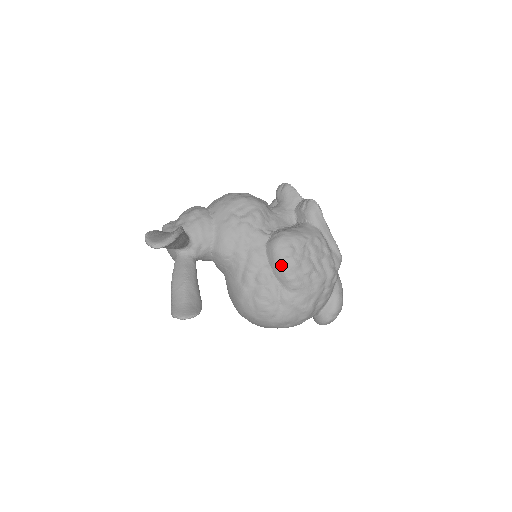
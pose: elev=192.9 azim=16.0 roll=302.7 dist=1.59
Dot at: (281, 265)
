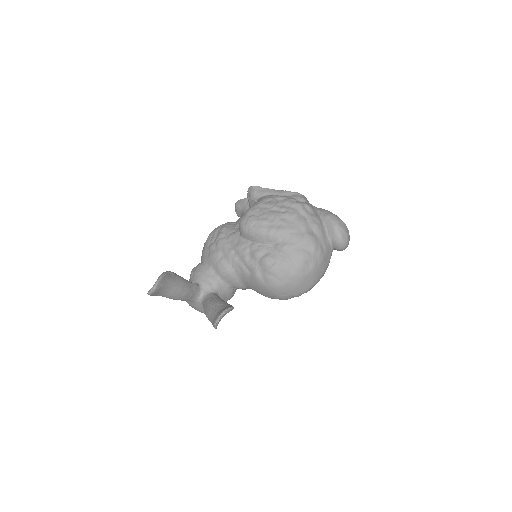
Dot at: (255, 232)
